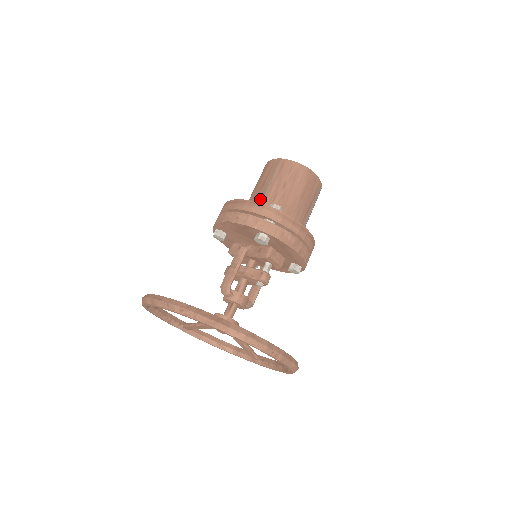
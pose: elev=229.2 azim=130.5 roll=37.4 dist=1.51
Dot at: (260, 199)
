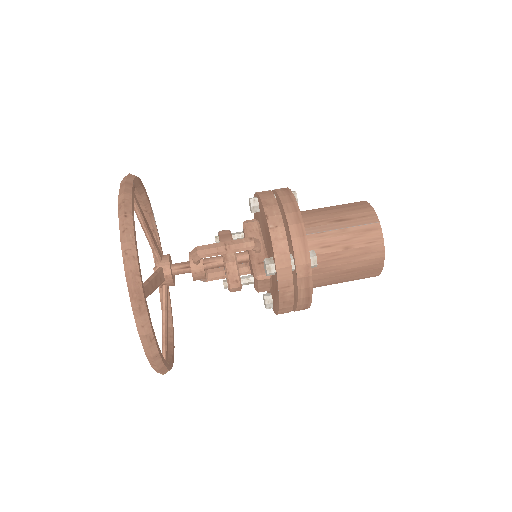
Dot at: (317, 230)
